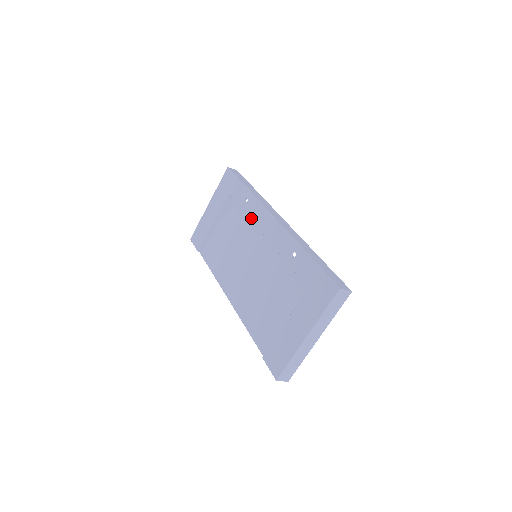
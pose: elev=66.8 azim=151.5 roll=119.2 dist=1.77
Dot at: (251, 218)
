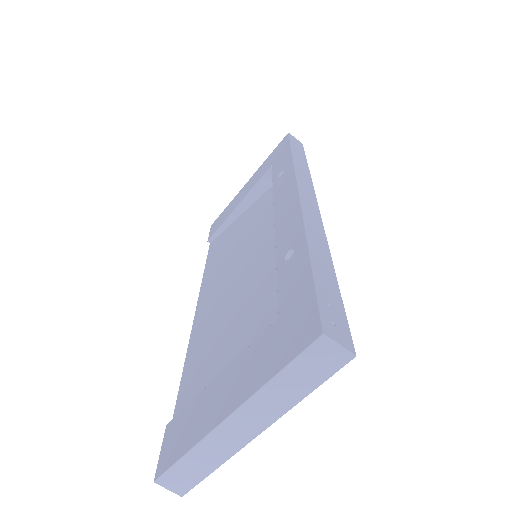
Dot at: (274, 195)
